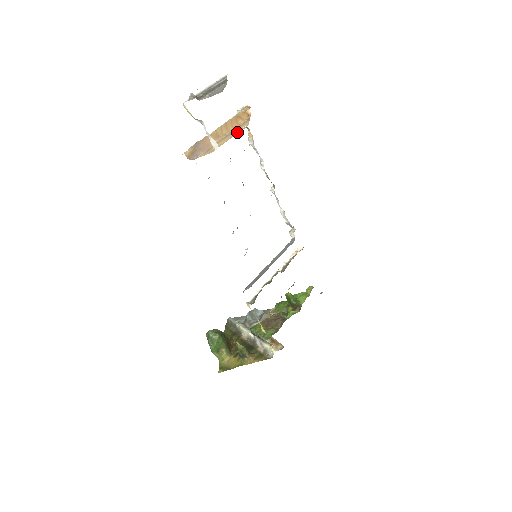
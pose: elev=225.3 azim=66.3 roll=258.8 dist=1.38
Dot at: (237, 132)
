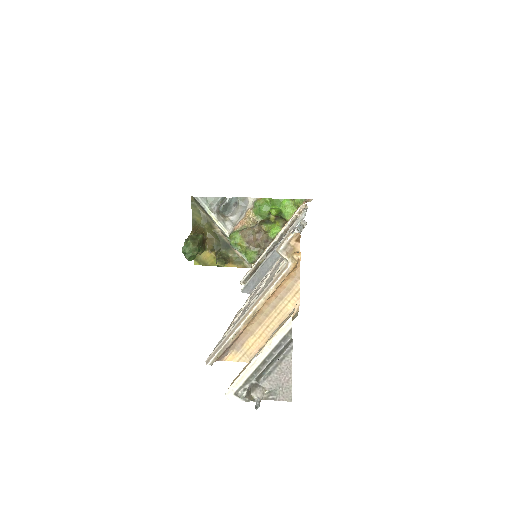
Dot at: (283, 320)
